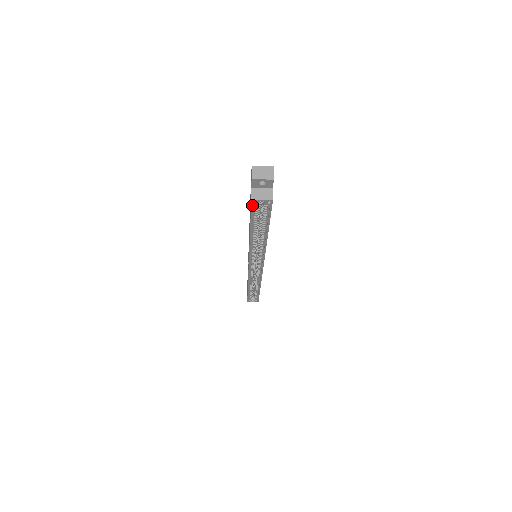
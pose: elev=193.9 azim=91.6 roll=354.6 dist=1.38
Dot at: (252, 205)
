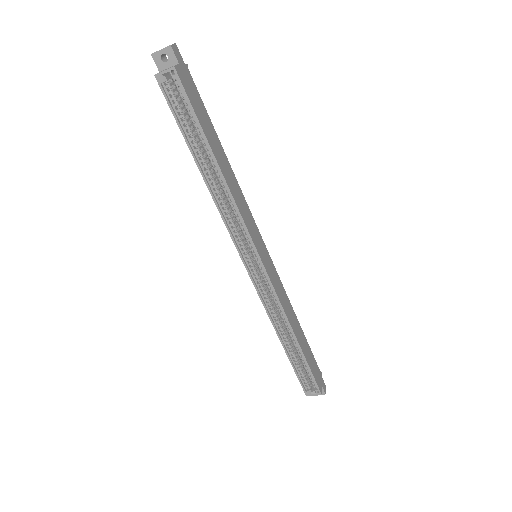
Dot at: (161, 87)
